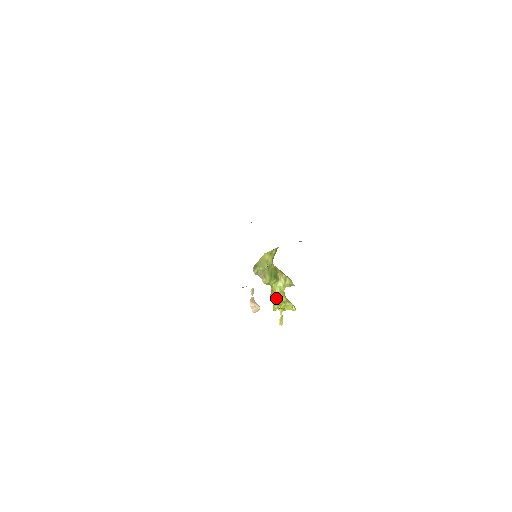
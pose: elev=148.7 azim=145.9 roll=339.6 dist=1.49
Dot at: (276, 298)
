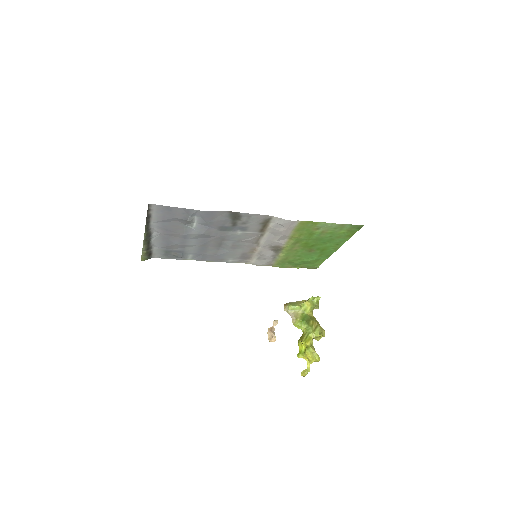
Dot at: (302, 342)
